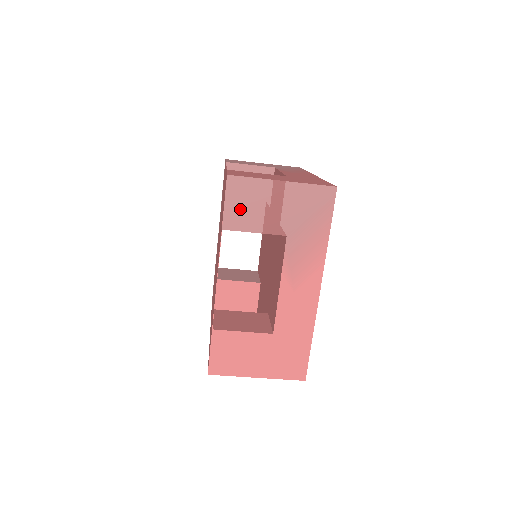
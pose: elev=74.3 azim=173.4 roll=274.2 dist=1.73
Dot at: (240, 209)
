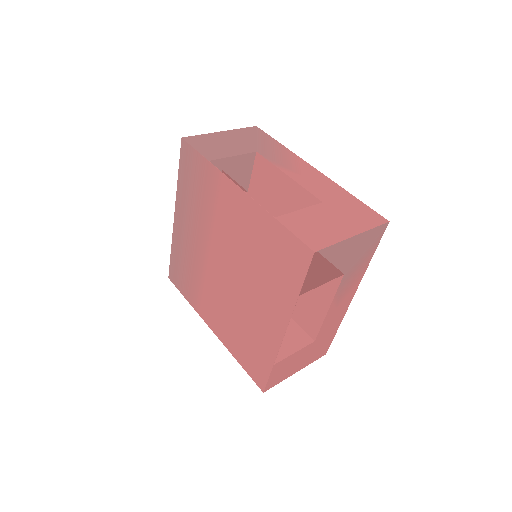
Dot at: (317, 273)
